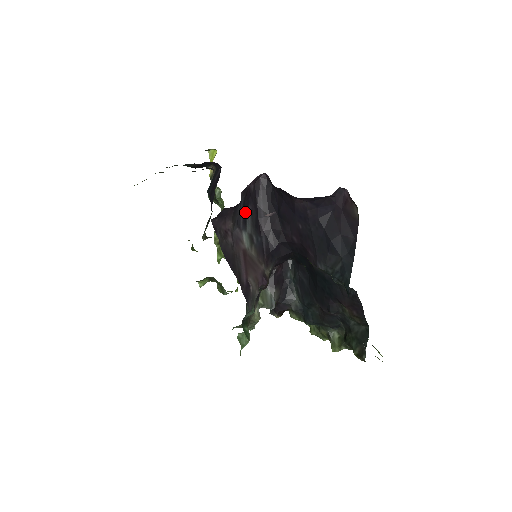
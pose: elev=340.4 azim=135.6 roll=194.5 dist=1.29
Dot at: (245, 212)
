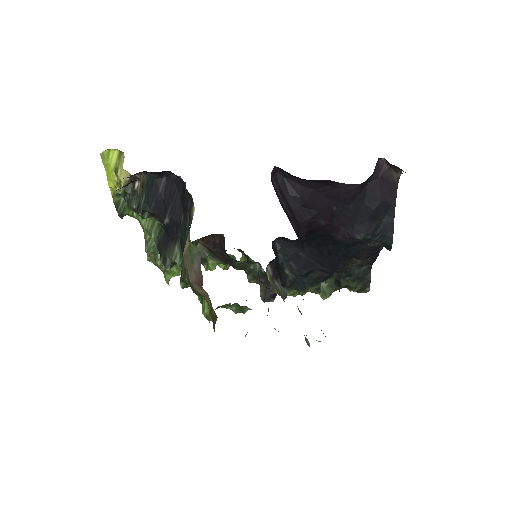
Dot at: occluded
